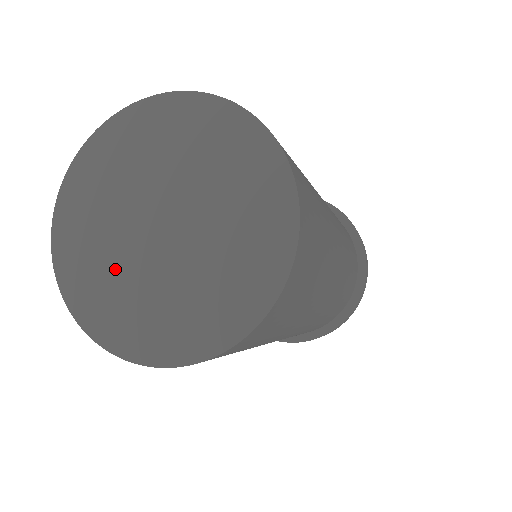
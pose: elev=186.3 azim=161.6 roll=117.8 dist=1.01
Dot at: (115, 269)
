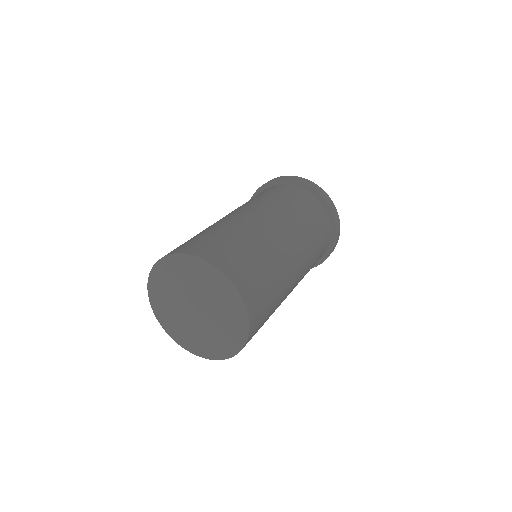
Dot at: (177, 316)
